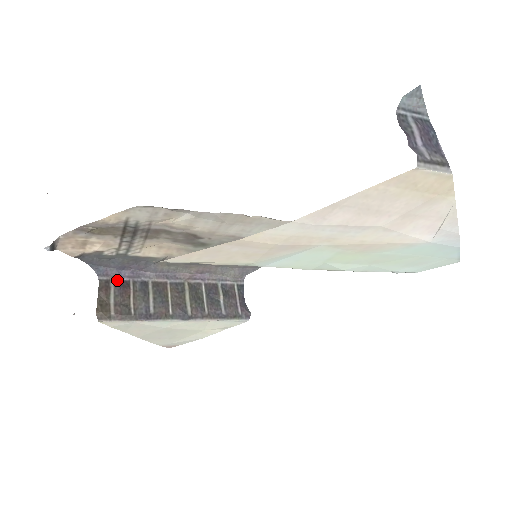
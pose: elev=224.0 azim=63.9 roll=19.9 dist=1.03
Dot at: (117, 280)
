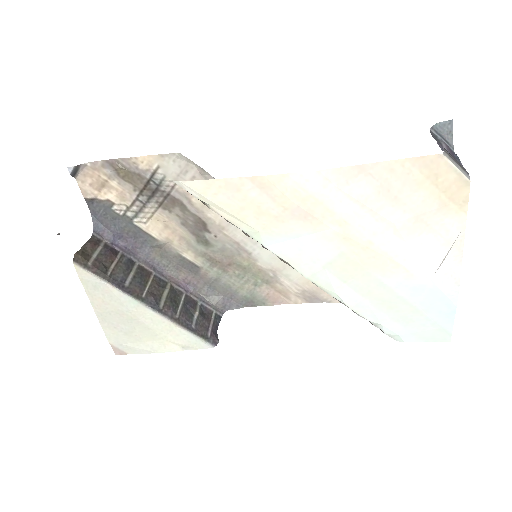
Dot at: (109, 244)
